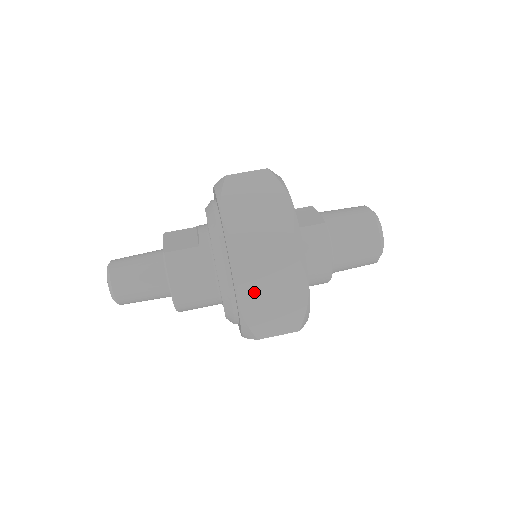
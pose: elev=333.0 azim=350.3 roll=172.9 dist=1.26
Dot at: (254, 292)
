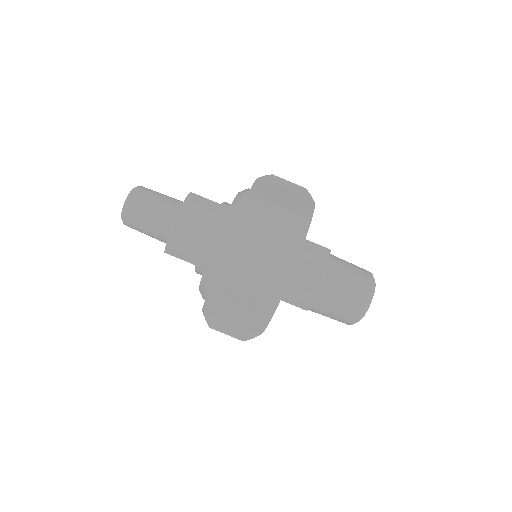
Dot at: (248, 238)
